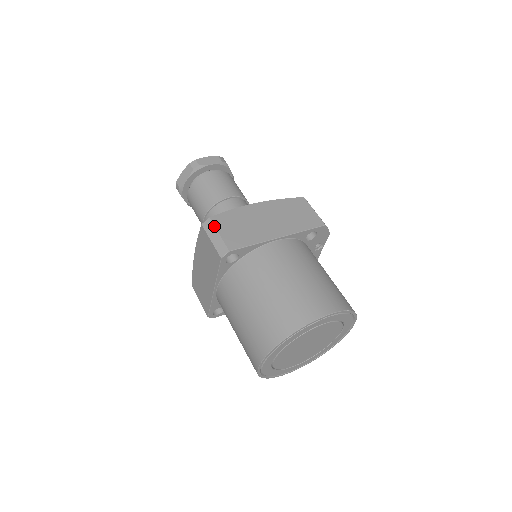
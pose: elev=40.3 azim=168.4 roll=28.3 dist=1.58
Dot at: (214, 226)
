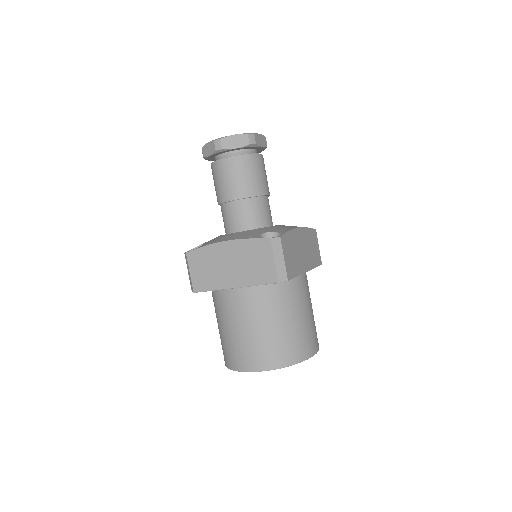
Dot at: (282, 248)
